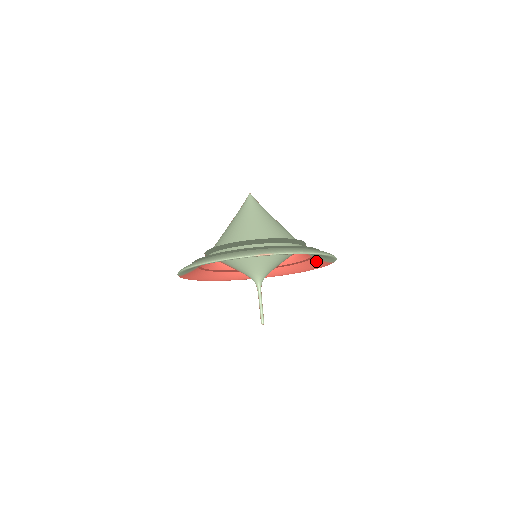
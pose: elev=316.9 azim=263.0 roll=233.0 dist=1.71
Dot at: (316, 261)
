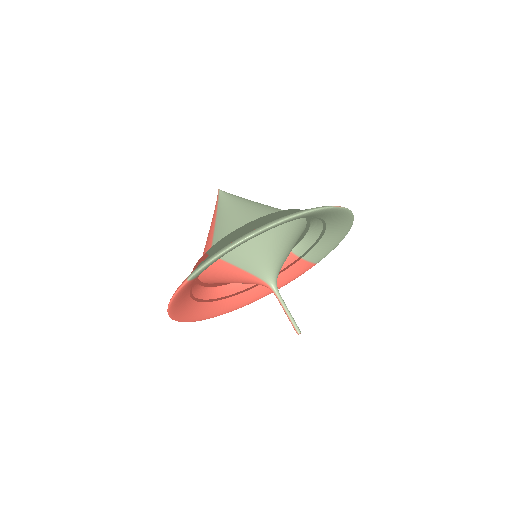
Dot at: (297, 267)
